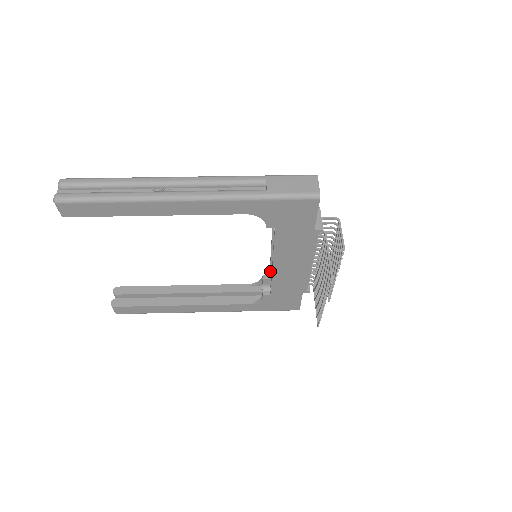
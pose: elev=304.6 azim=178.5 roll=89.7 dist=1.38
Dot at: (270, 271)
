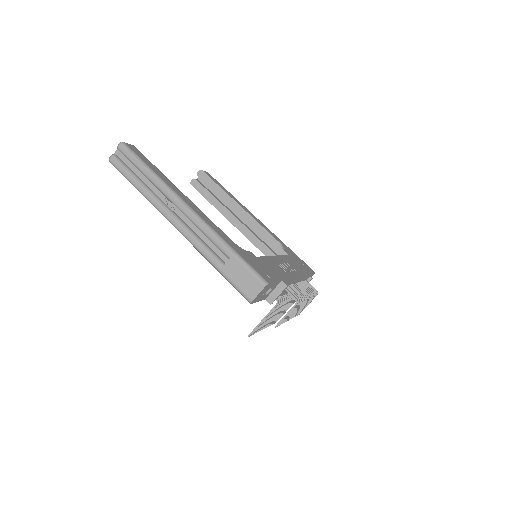
Dot at: occluded
